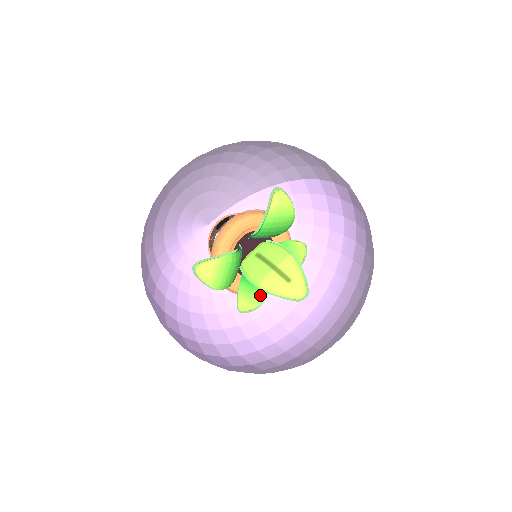
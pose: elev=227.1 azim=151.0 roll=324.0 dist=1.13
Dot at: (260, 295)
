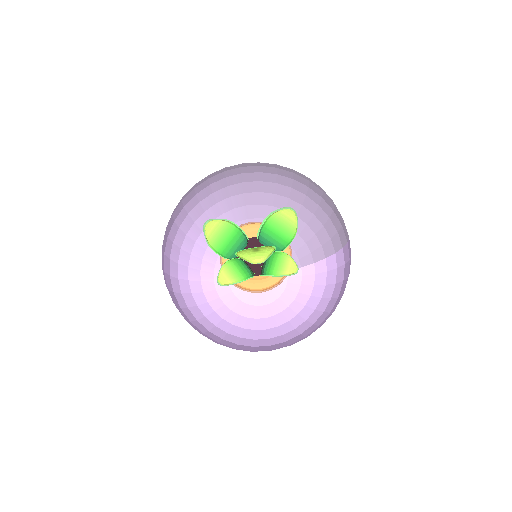
Dot at: (238, 274)
